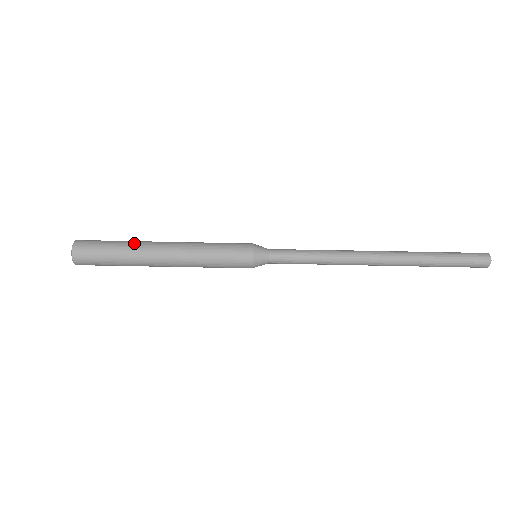
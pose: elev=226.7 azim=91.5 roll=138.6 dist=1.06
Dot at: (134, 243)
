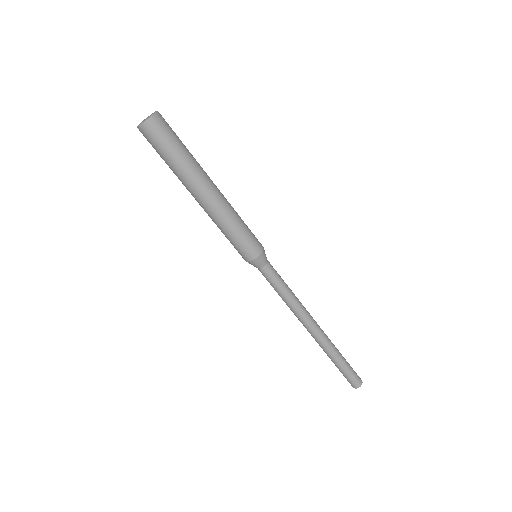
Dot at: (197, 162)
